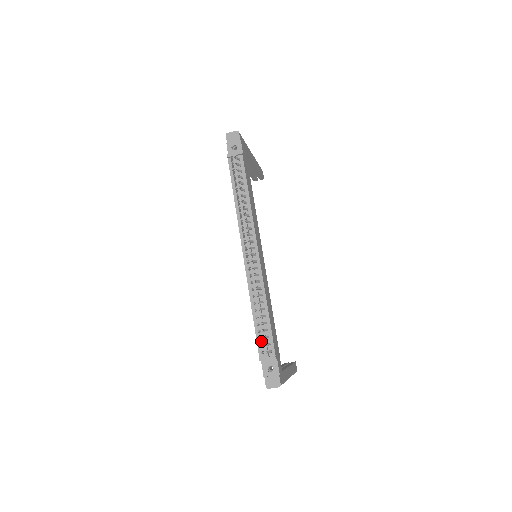
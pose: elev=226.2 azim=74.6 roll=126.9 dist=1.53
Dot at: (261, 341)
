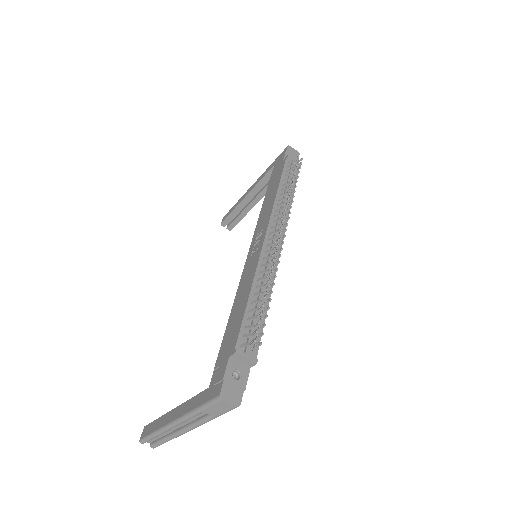
Dot at: (246, 331)
